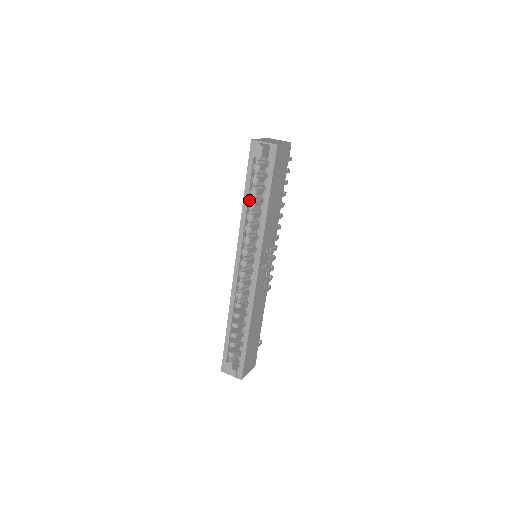
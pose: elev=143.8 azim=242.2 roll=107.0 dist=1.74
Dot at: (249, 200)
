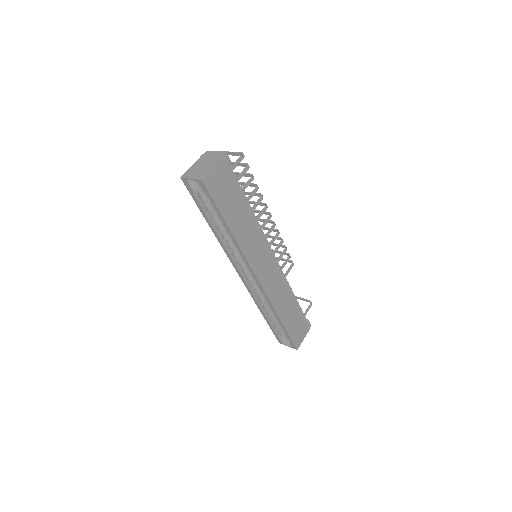
Dot at: (215, 224)
